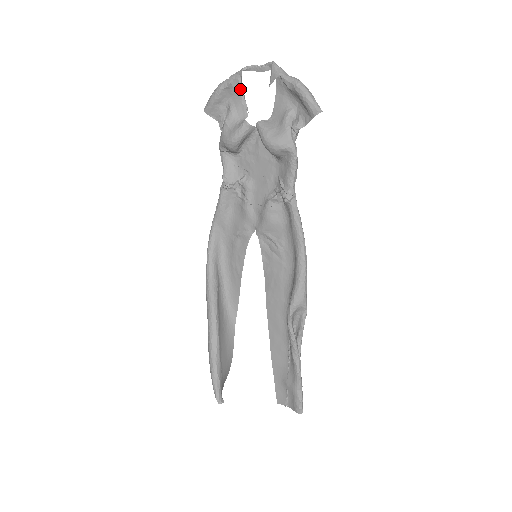
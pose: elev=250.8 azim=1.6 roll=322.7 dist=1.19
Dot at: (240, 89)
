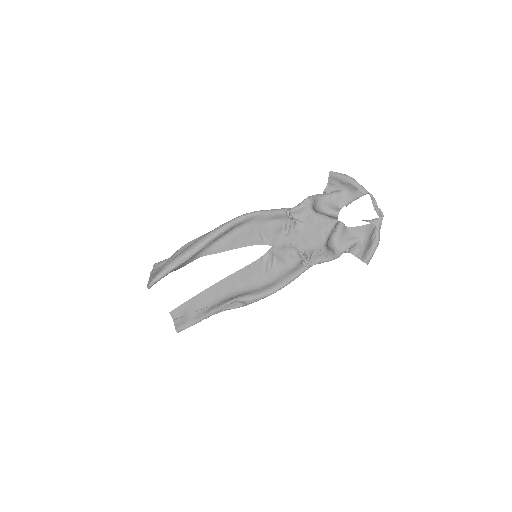
Dot at: (357, 197)
